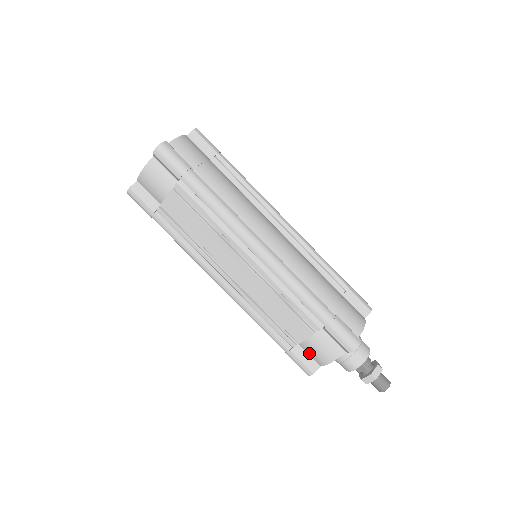
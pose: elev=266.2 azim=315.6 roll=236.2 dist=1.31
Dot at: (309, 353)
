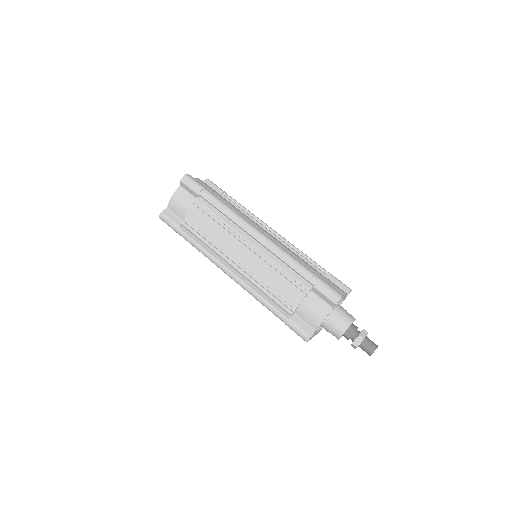
Dot at: (305, 319)
